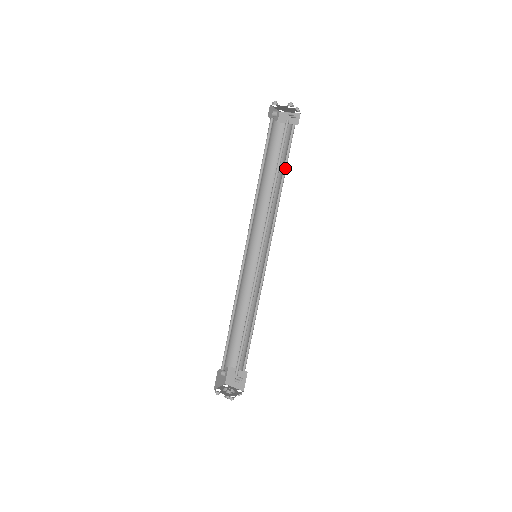
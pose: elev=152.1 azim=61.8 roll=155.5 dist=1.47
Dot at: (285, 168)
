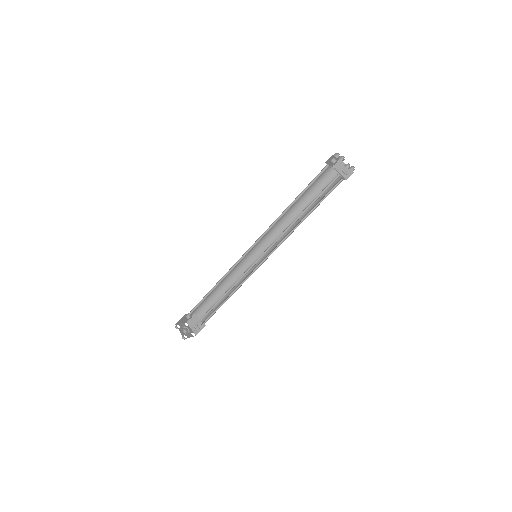
Dot at: (316, 206)
